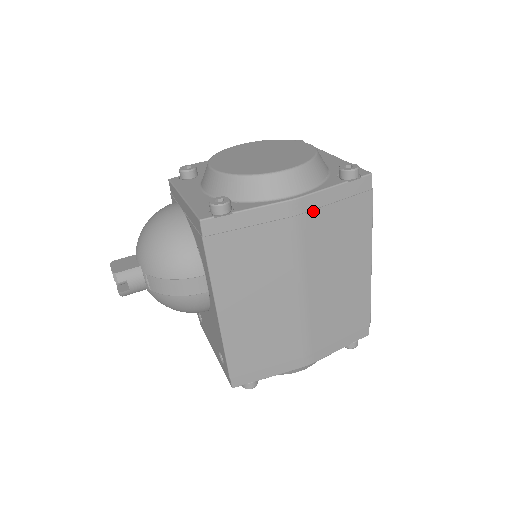
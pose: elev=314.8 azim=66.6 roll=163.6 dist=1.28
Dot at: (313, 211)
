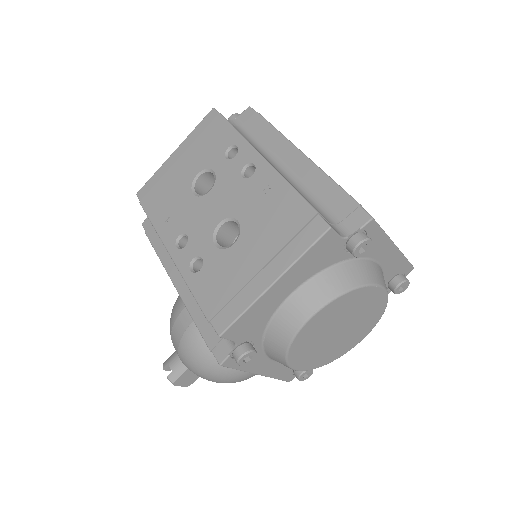
Dot at: occluded
